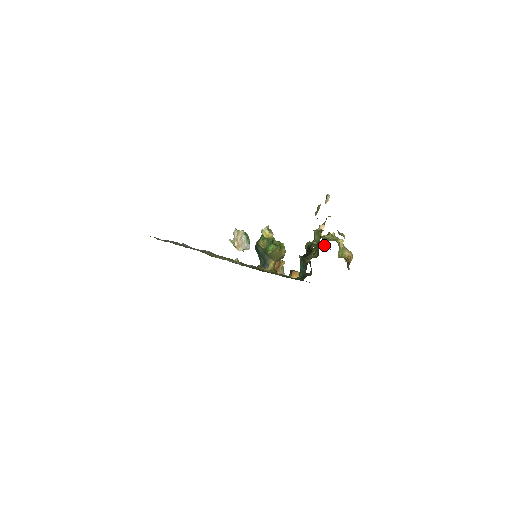
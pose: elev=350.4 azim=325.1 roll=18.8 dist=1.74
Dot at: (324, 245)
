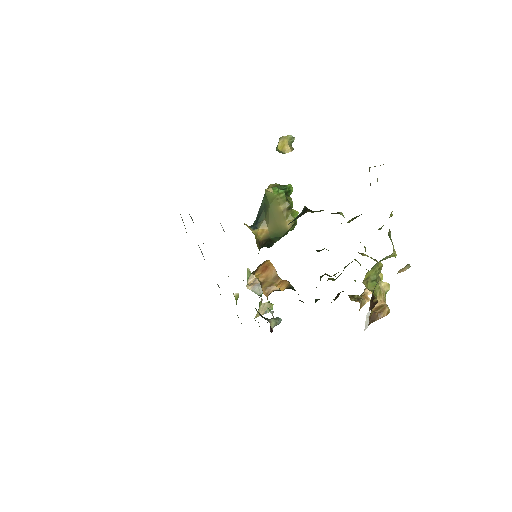
Dot at: occluded
